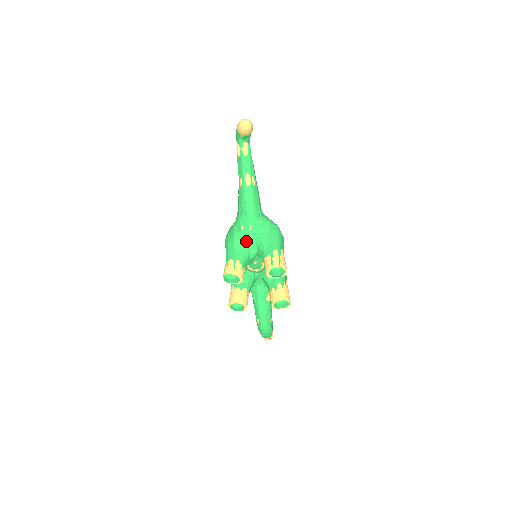
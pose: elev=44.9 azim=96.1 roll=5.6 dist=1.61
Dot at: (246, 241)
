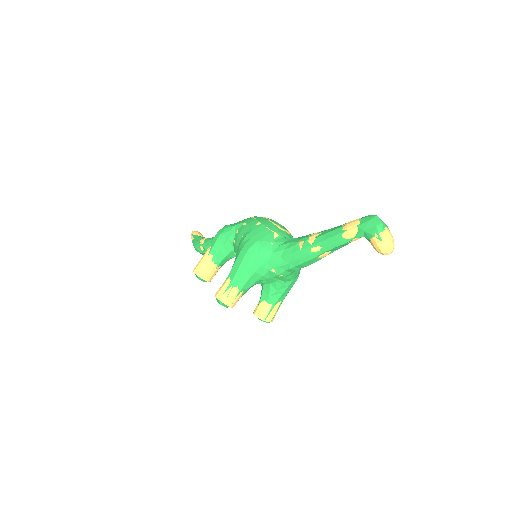
Dot at: (264, 279)
